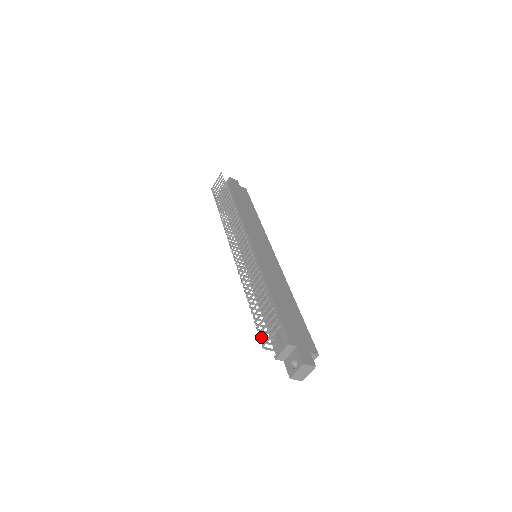
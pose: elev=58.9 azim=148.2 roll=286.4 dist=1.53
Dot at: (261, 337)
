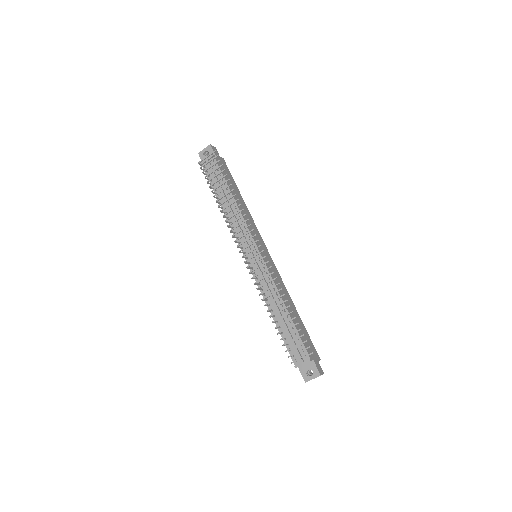
Dot at: (291, 355)
